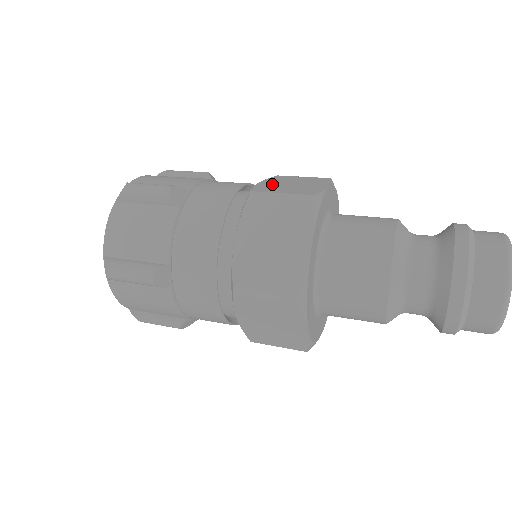
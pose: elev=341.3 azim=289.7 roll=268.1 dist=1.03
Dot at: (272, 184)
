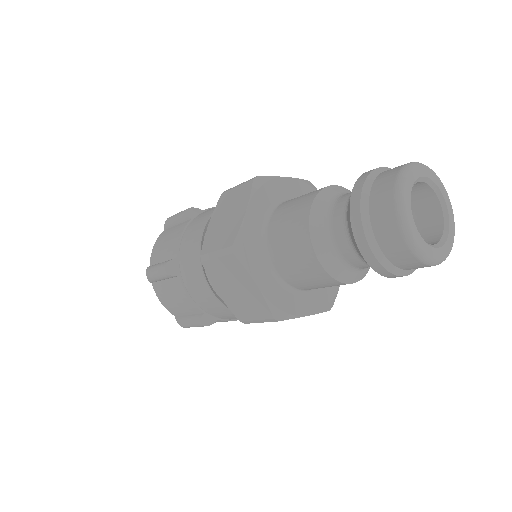
Dot at: occluded
